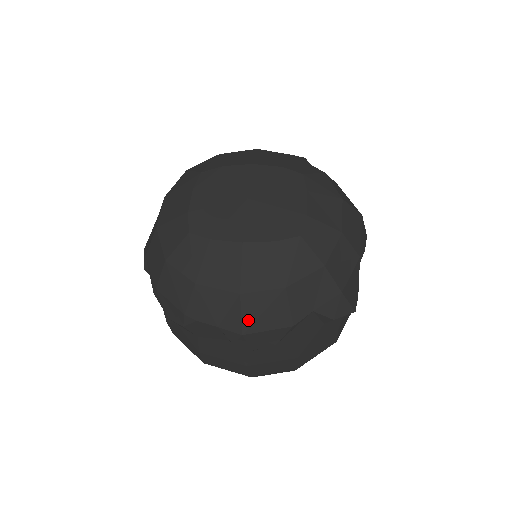
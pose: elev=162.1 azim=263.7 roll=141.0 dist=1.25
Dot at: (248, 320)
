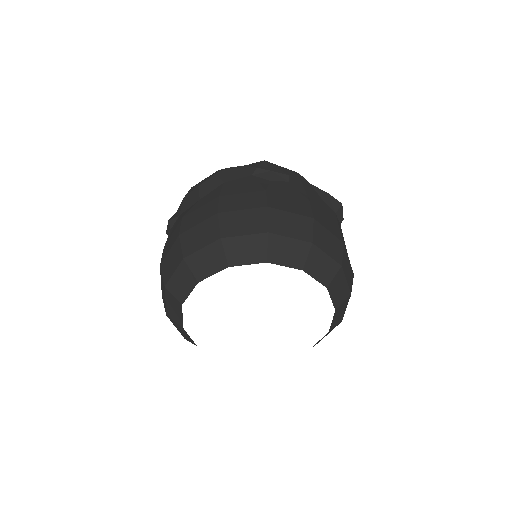
Dot at: occluded
